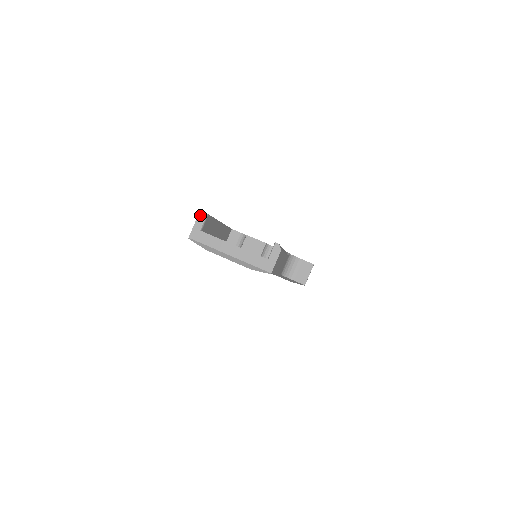
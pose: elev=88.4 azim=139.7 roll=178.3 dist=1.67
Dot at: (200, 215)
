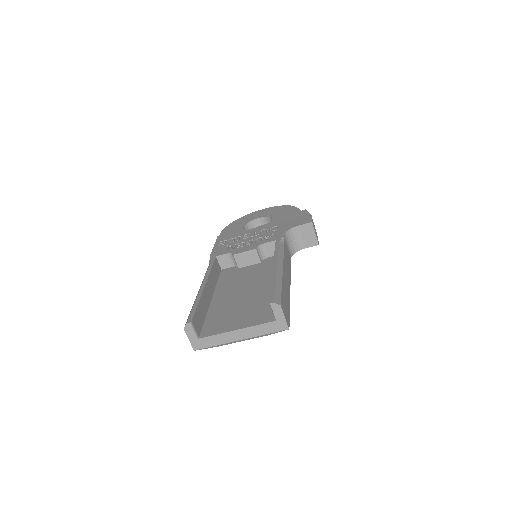
Dot at: (185, 328)
